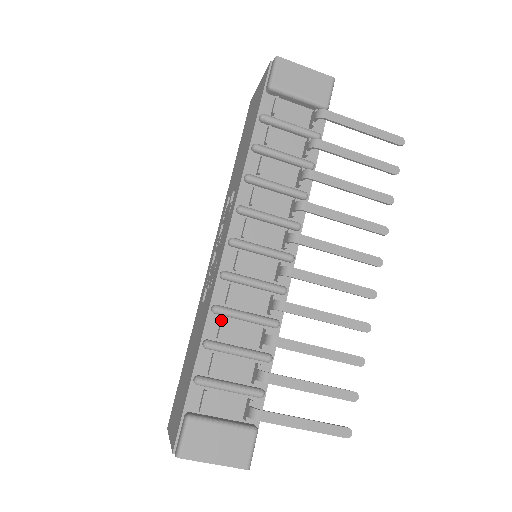
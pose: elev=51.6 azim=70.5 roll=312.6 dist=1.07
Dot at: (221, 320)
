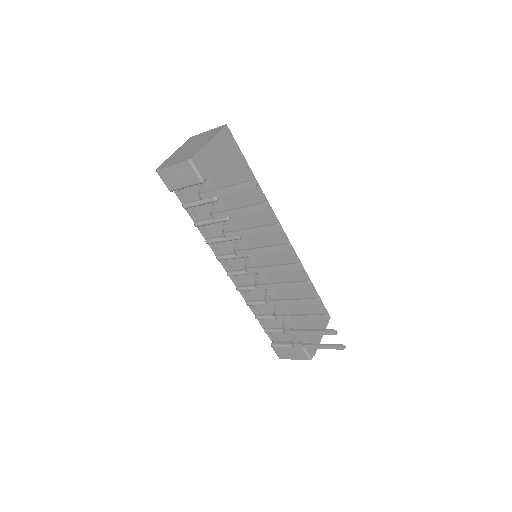
Dot at: (253, 308)
